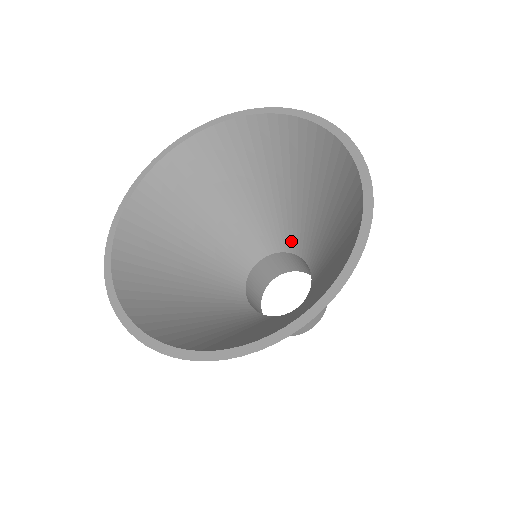
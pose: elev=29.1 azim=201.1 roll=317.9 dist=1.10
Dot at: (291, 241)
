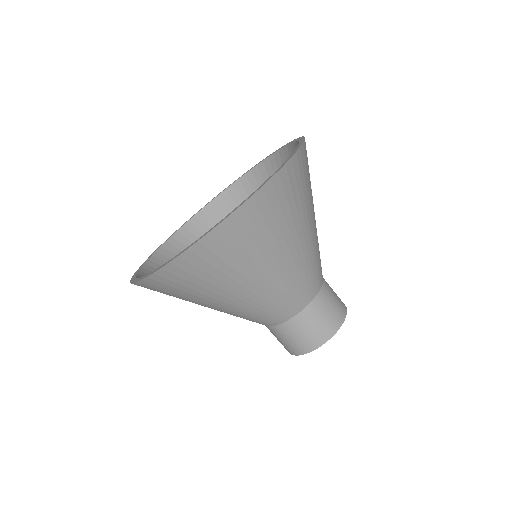
Dot at: occluded
